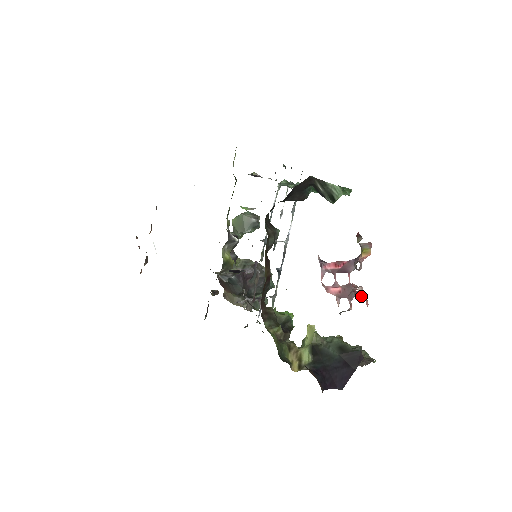
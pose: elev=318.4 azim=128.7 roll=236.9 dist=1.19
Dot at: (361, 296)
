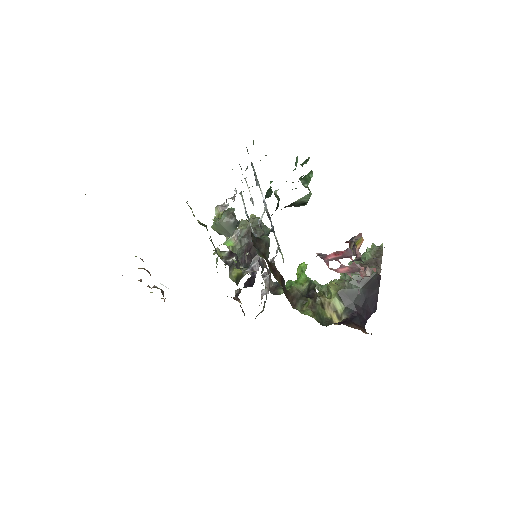
Dot at: (370, 275)
